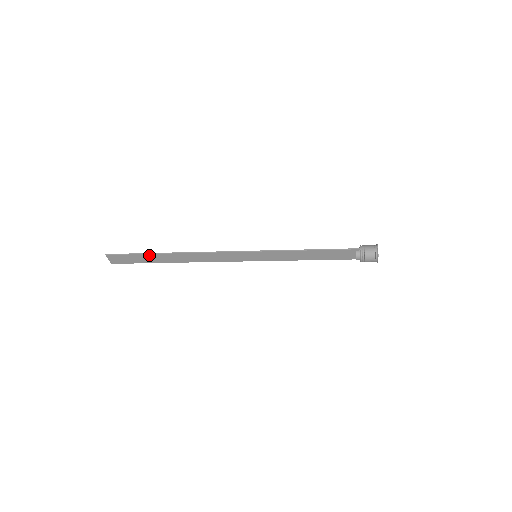
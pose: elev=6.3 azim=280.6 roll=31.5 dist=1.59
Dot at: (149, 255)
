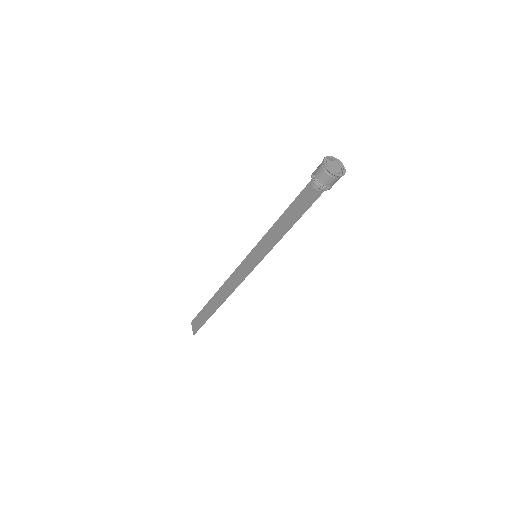
Dot at: (207, 306)
